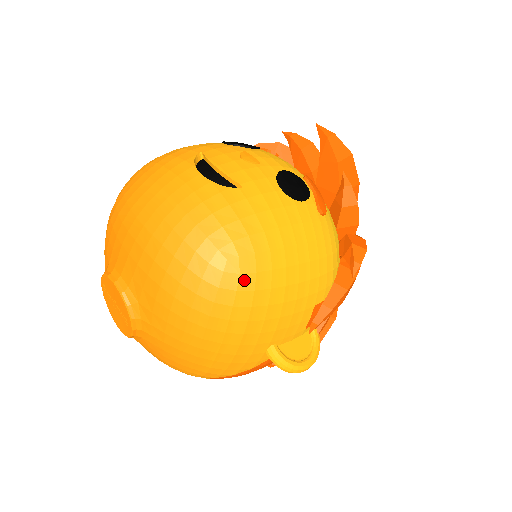
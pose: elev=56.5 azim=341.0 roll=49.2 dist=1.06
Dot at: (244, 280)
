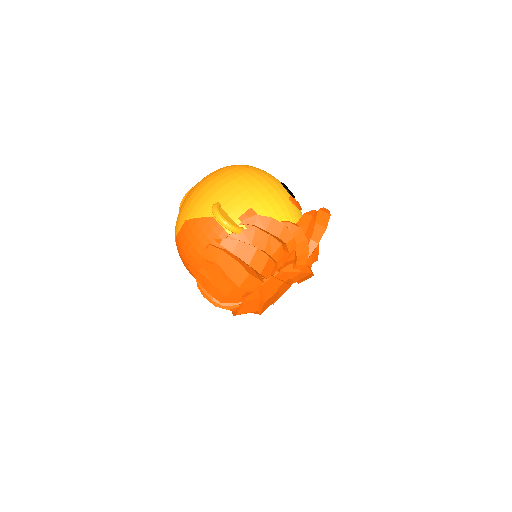
Dot at: (236, 169)
